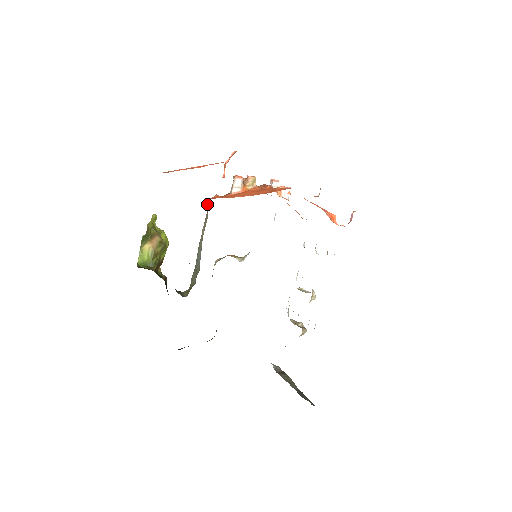
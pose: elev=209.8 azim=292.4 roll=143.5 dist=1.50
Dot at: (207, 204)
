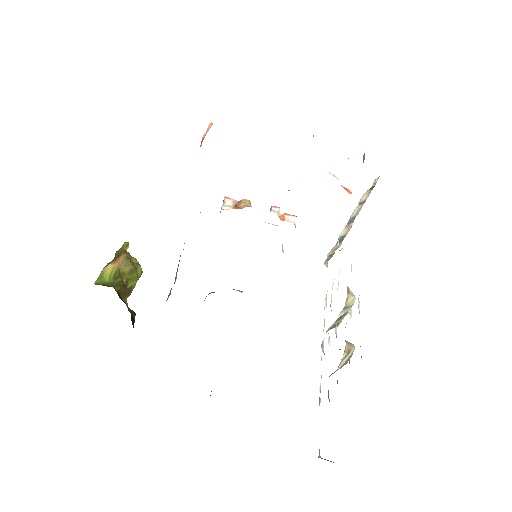
Dot at: occluded
